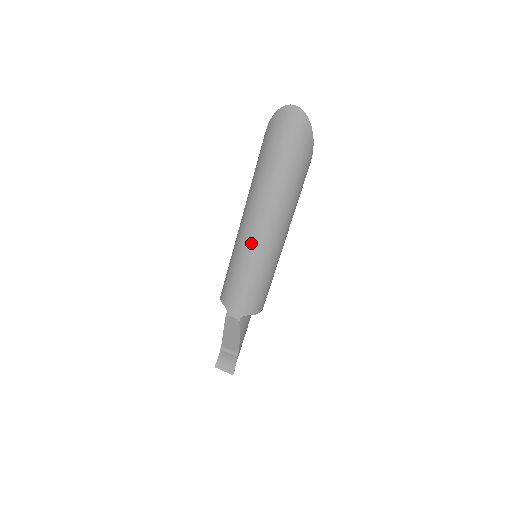
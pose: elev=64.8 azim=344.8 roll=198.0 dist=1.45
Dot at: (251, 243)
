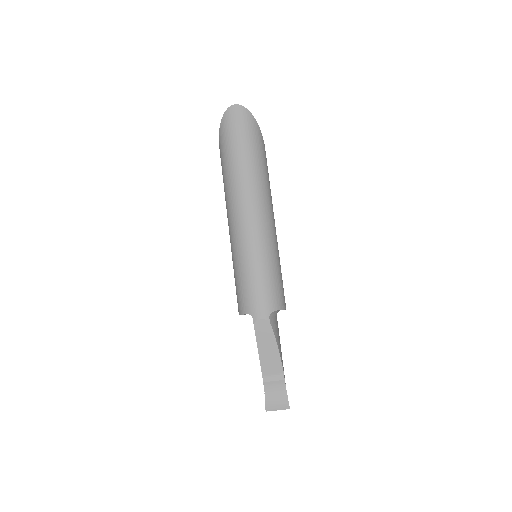
Dot at: (247, 232)
